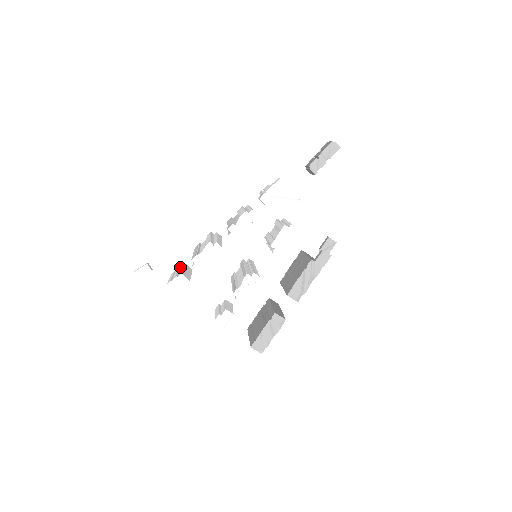
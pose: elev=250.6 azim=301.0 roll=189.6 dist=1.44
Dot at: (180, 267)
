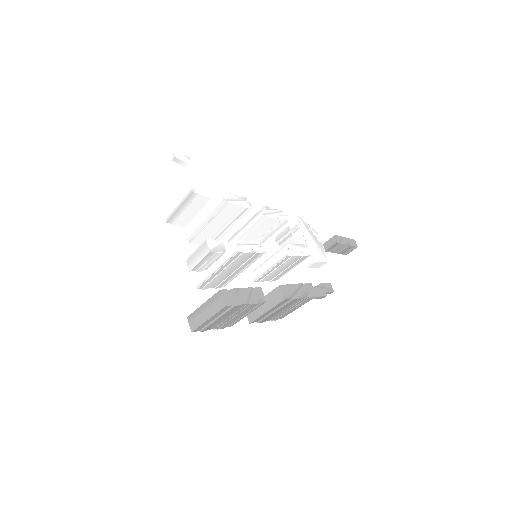
Dot at: occluded
